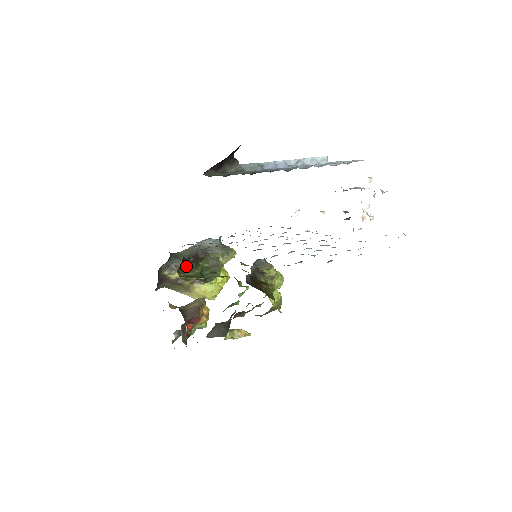
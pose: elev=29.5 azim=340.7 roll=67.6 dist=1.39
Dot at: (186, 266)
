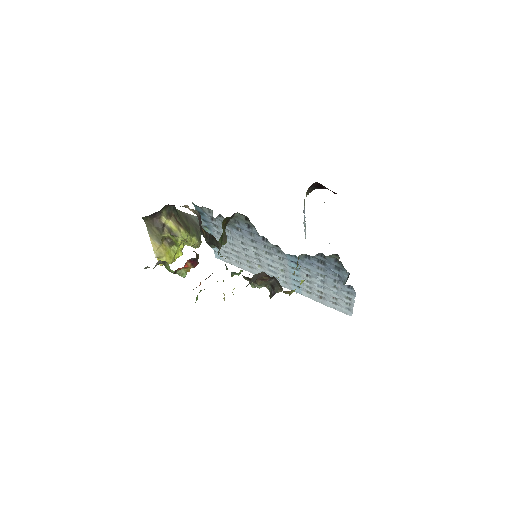
Dot at: (226, 221)
